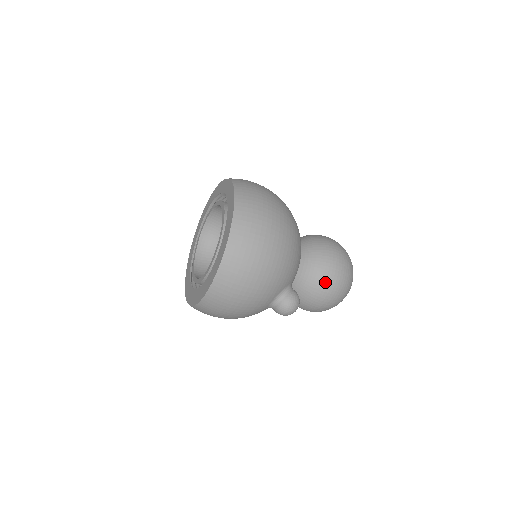
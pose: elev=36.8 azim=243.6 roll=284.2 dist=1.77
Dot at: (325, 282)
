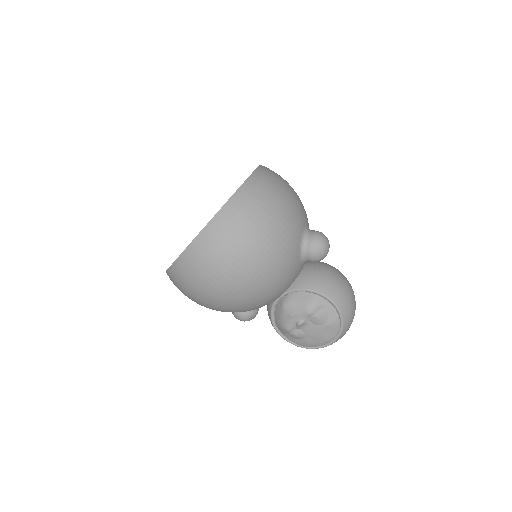
Dot at: (334, 267)
